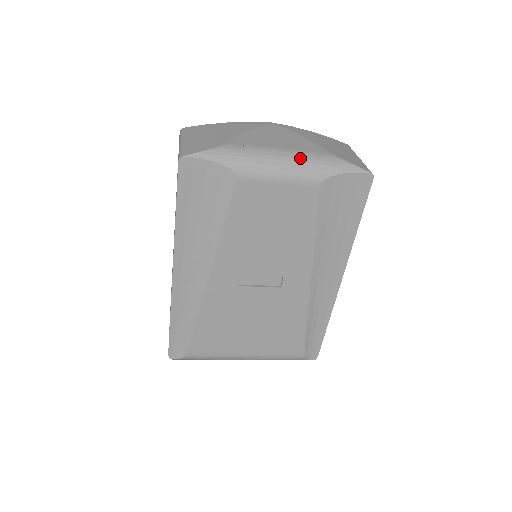
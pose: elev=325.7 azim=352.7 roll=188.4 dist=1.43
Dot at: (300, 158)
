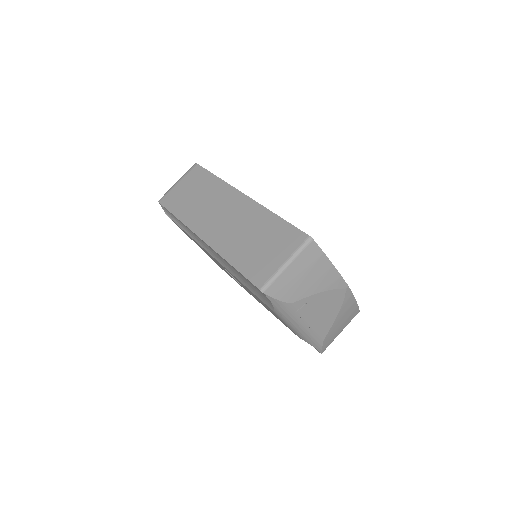
Dot at: (309, 332)
